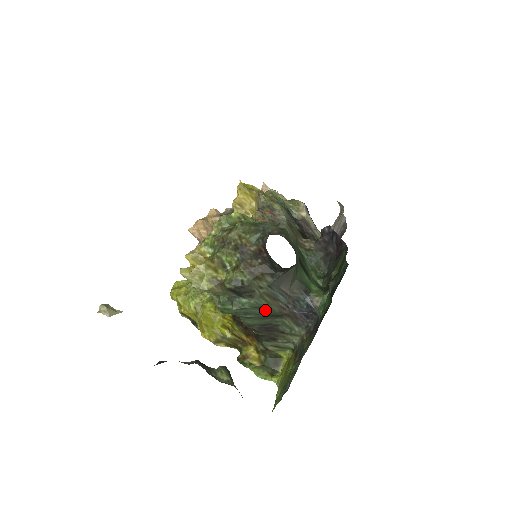
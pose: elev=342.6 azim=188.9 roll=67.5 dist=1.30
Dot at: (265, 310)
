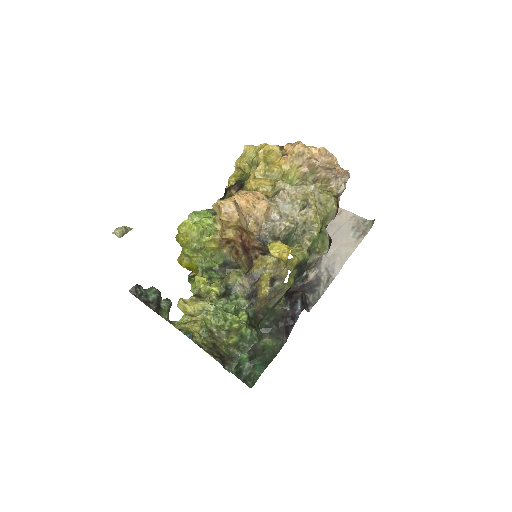
Dot at: occluded
